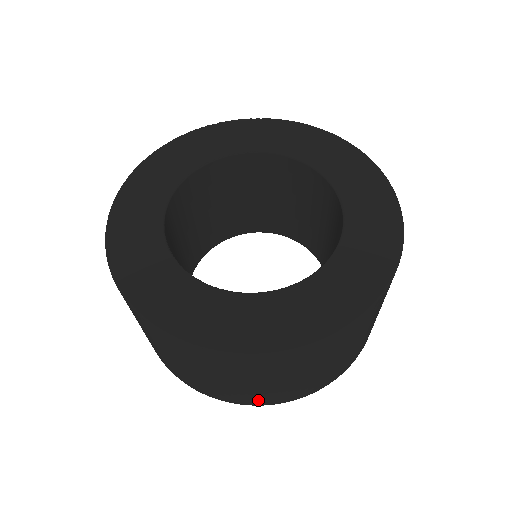
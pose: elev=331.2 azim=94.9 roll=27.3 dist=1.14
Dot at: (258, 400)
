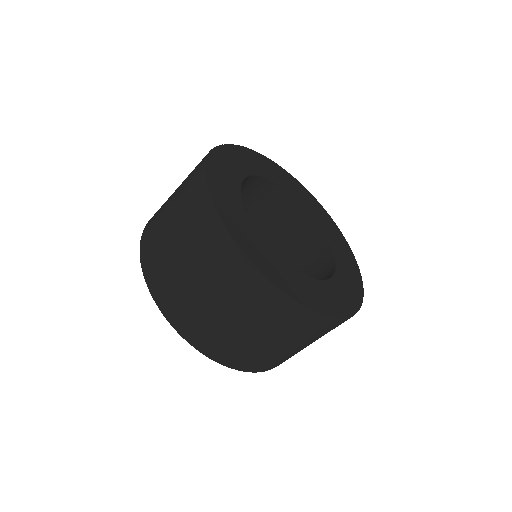
Dot at: (284, 361)
